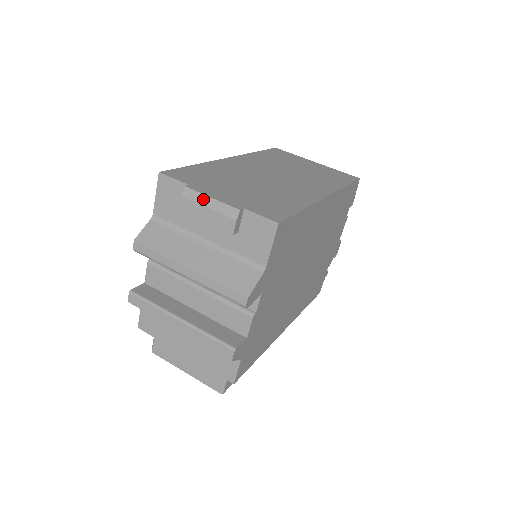
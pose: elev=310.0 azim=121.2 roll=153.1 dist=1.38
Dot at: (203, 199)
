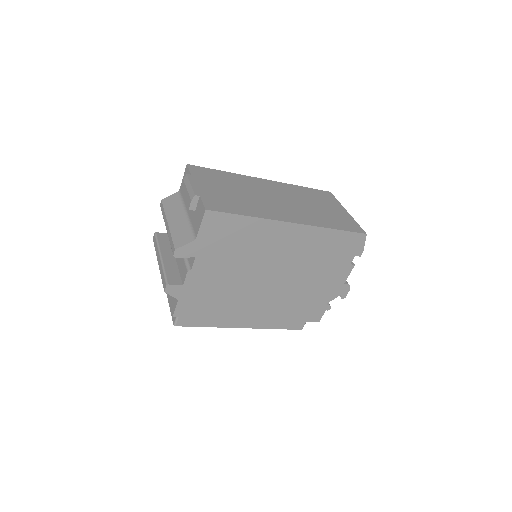
Dot at: (188, 184)
